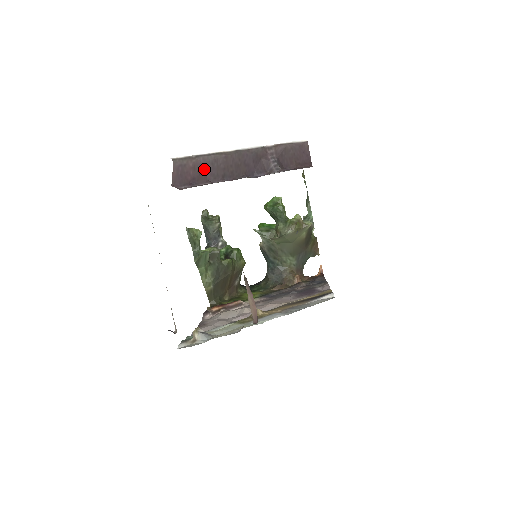
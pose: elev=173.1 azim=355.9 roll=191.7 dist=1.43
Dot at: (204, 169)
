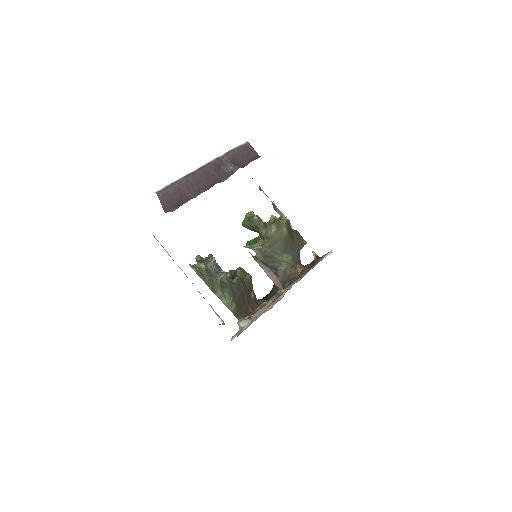
Dot at: (182, 191)
